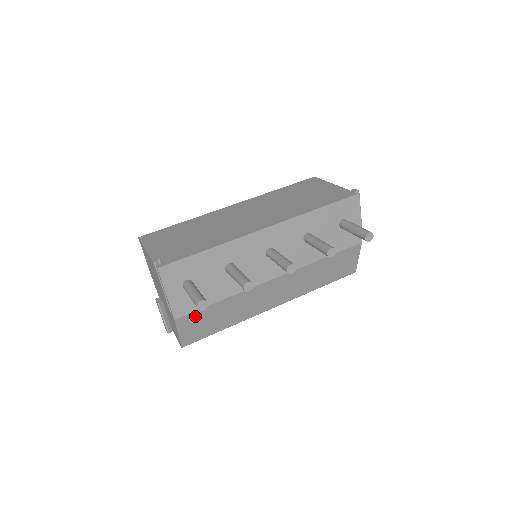
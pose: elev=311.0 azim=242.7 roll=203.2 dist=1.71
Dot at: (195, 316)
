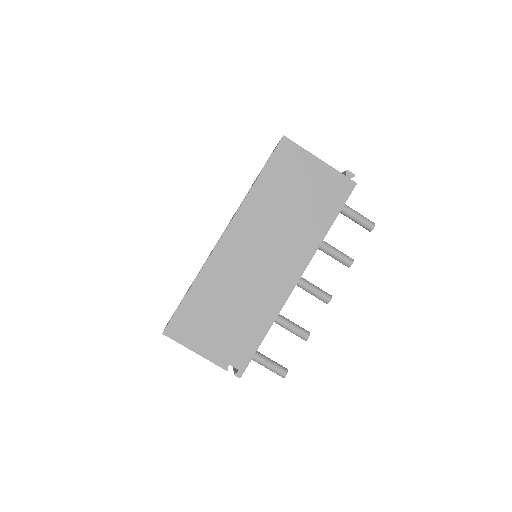
Dot at: occluded
